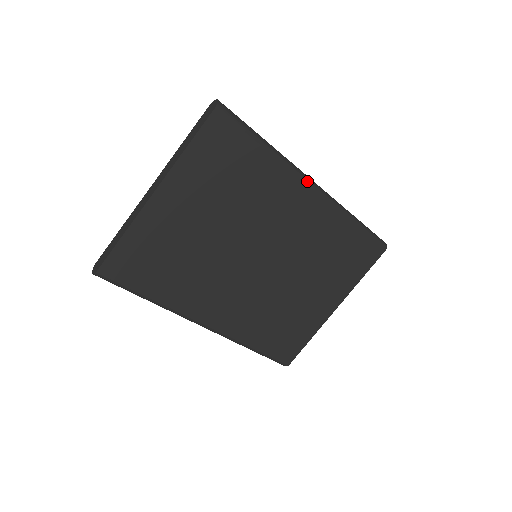
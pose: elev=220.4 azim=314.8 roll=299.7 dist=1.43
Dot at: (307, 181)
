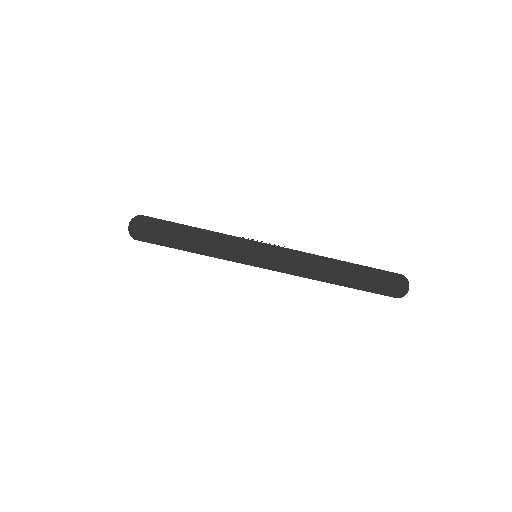
Dot at: occluded
